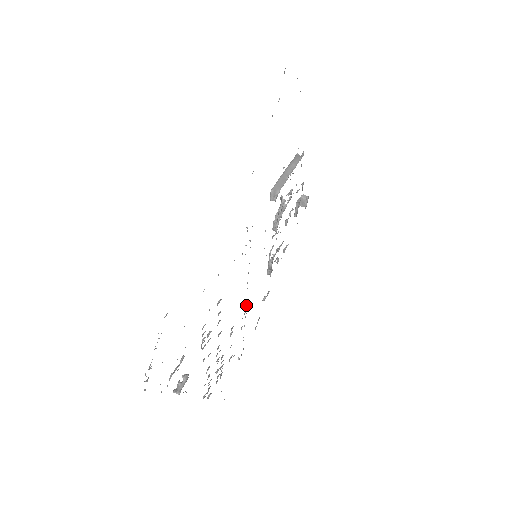
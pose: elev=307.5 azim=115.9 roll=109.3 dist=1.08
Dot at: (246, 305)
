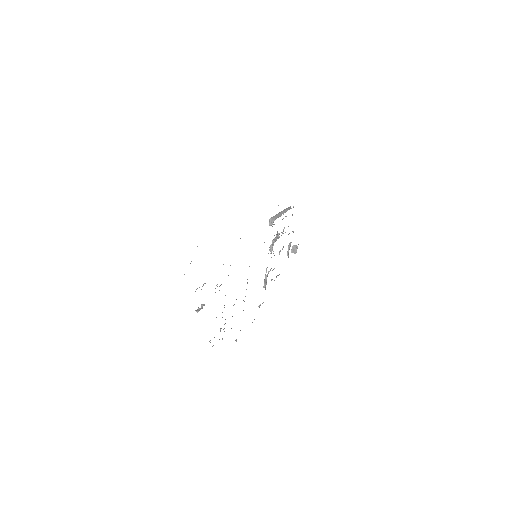
Dot at: occluded
